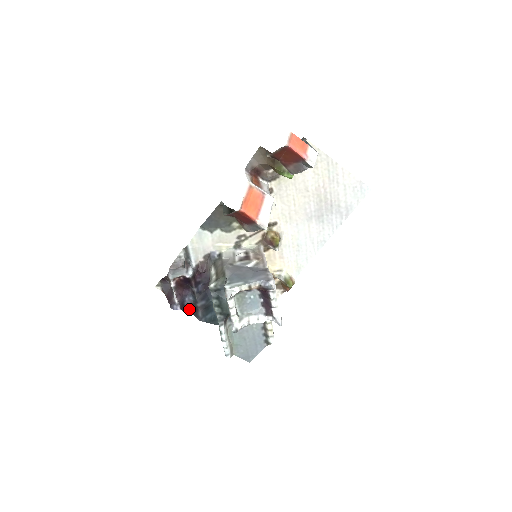
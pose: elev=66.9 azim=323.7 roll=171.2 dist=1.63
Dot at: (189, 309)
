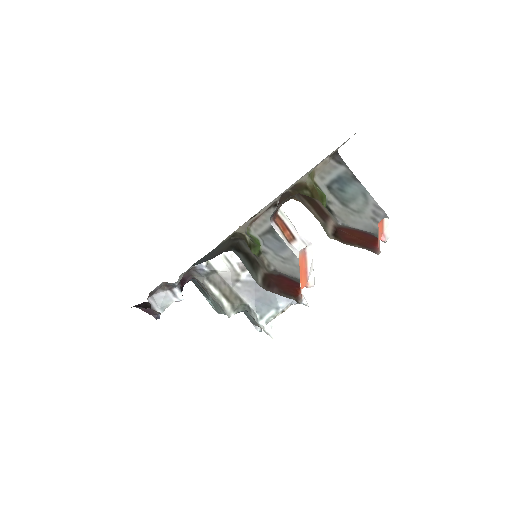
Dot at: occluded
